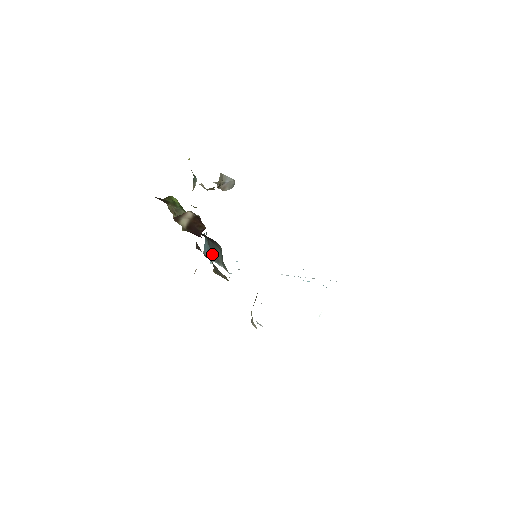
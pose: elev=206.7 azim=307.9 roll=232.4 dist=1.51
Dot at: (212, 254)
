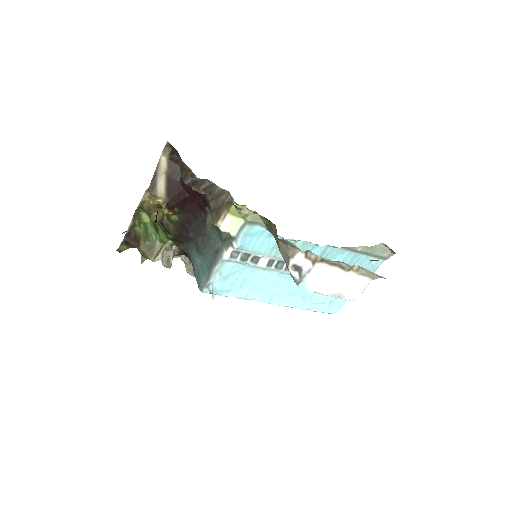
Dot at: (208, 258)
